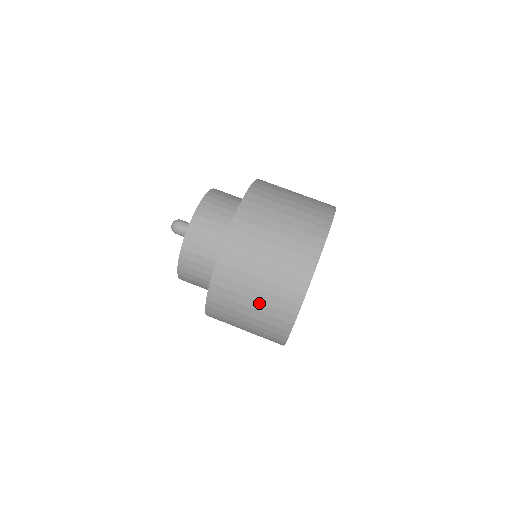
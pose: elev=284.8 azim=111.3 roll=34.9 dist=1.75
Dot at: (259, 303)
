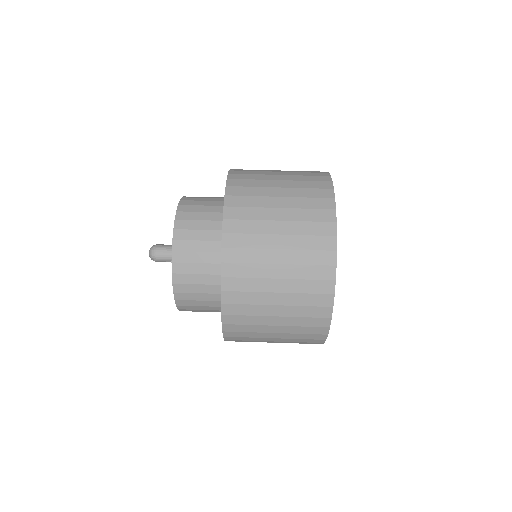
Dot at: (287, 252)
